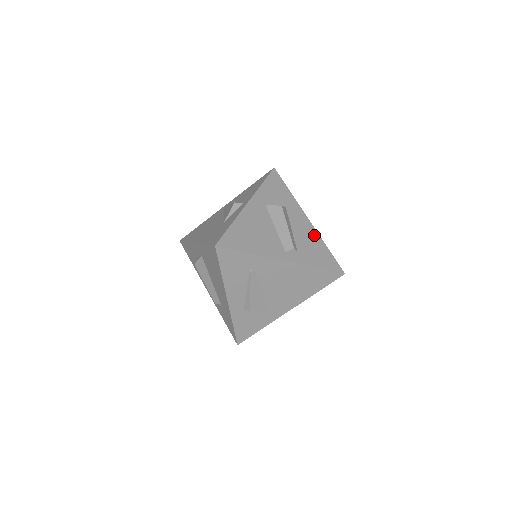
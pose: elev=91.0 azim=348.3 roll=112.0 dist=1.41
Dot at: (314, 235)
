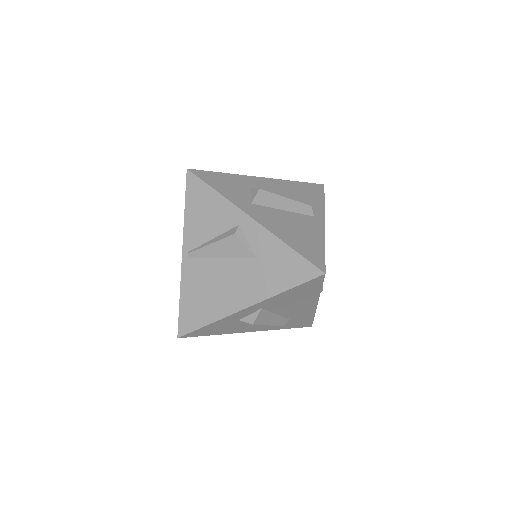
Dot at: (284, 184)
